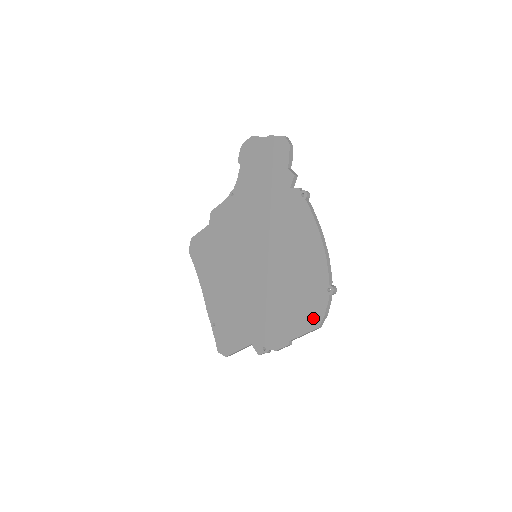
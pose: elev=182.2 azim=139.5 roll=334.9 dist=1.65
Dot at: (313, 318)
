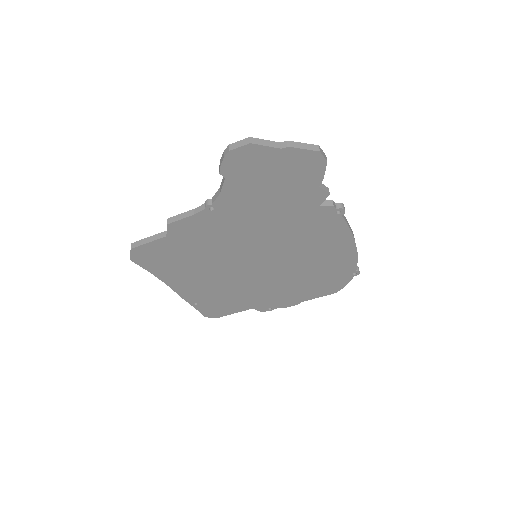
Dot at: (332, 289)
